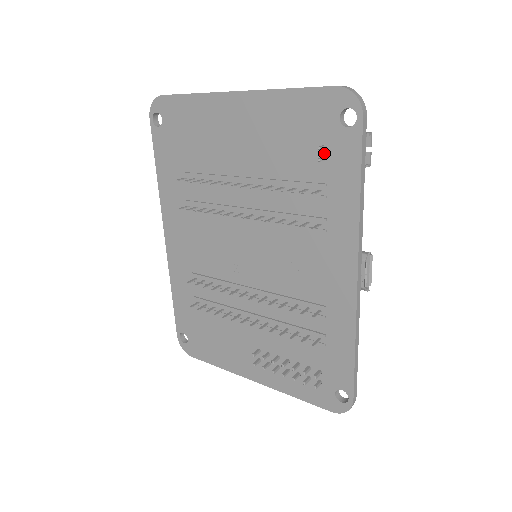
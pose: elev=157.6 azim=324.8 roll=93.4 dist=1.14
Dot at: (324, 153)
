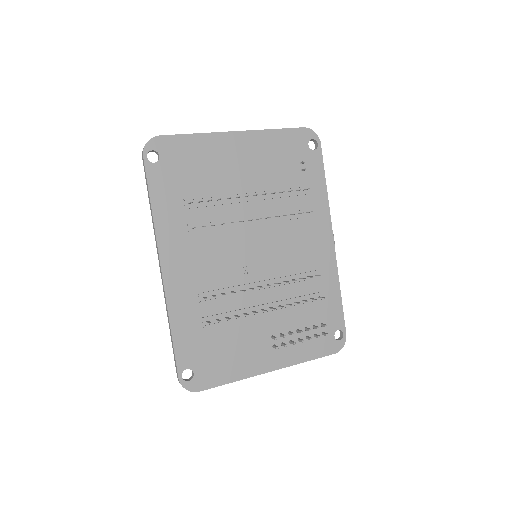
Dot at: (303, 166)
